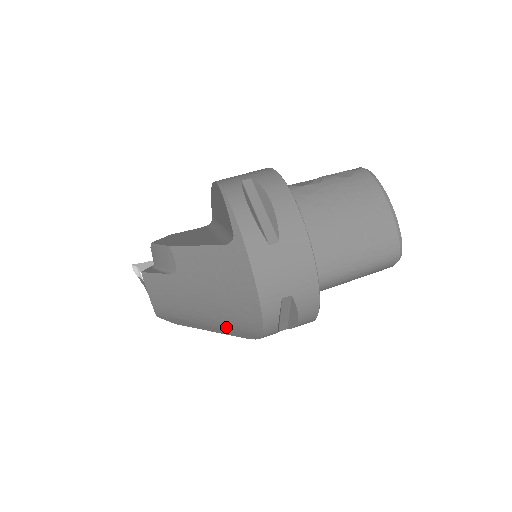
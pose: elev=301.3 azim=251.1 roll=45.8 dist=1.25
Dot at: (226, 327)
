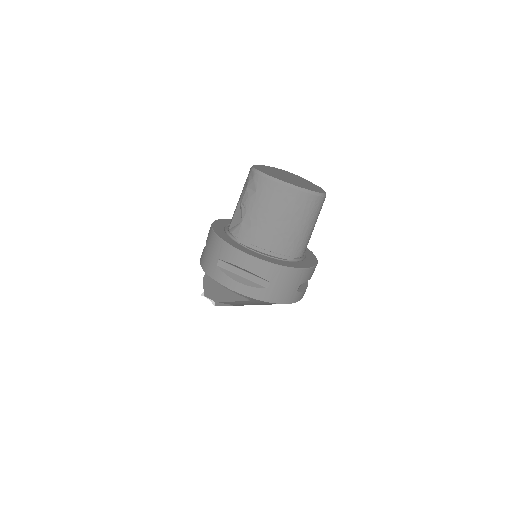
Dot at: occluded
